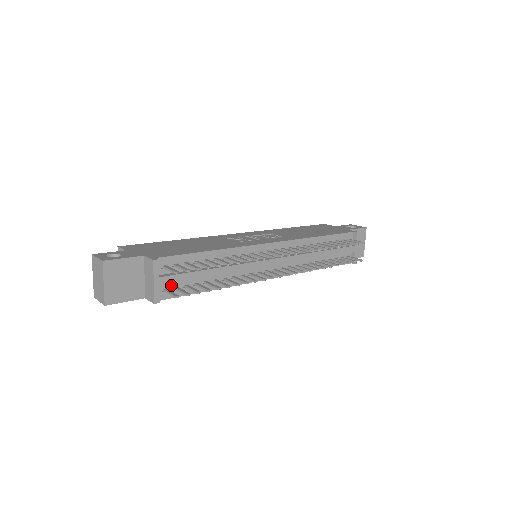
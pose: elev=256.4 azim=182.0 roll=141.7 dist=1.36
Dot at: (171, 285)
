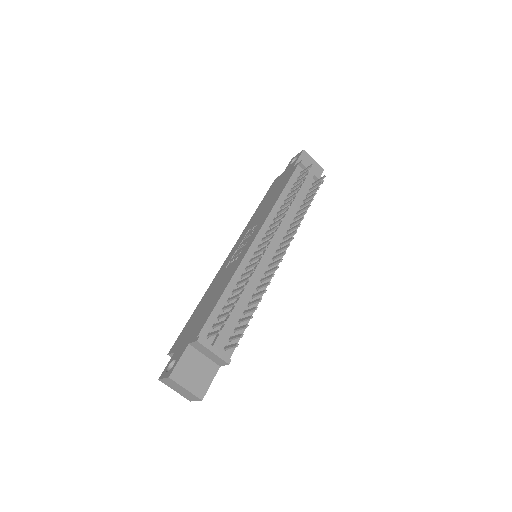
Dot at: (226, 341)
